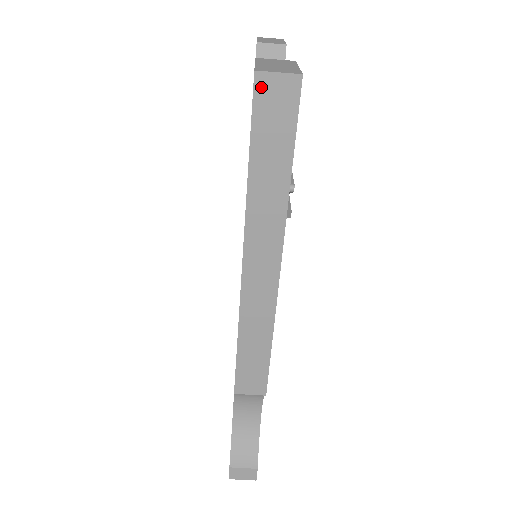
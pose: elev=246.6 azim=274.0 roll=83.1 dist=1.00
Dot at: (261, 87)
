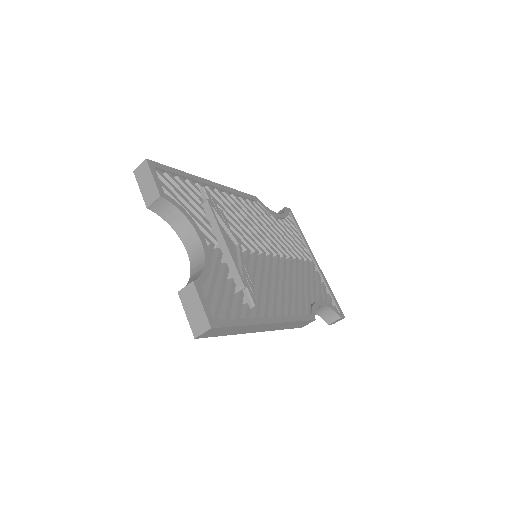
Dot at: (202, 337)
